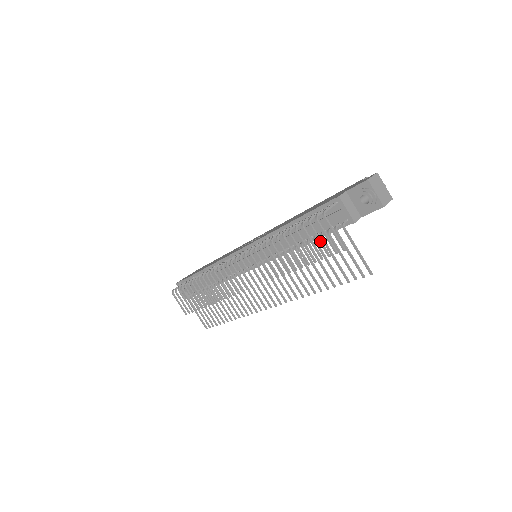
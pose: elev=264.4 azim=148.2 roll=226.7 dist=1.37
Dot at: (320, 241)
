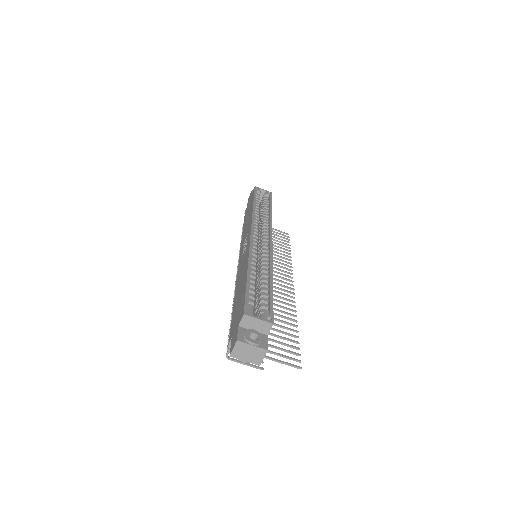
Dot at: occluded
